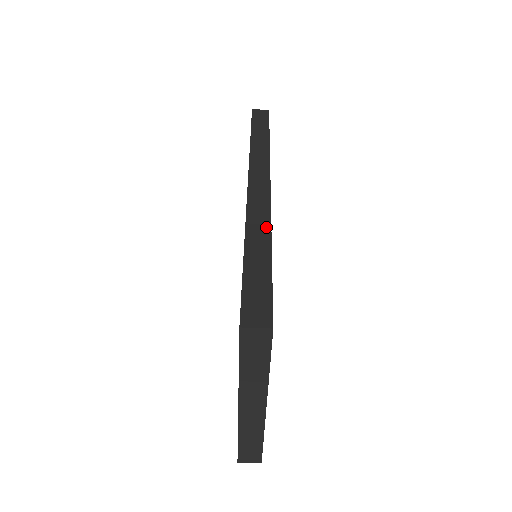
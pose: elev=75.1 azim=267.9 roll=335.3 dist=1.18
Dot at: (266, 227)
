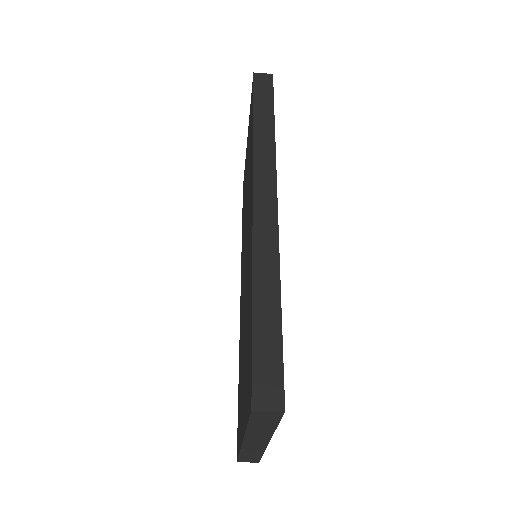
Dot at: (274, 267)
